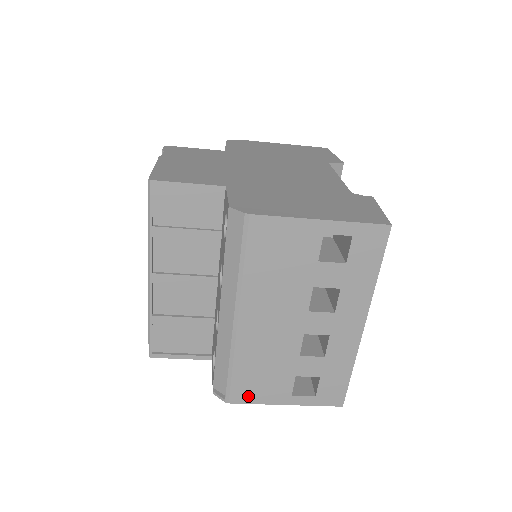
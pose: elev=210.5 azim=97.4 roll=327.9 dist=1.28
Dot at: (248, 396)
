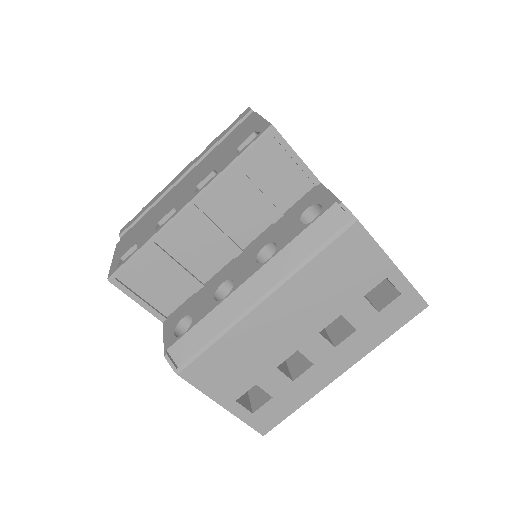
Dot at: (201, 378)
